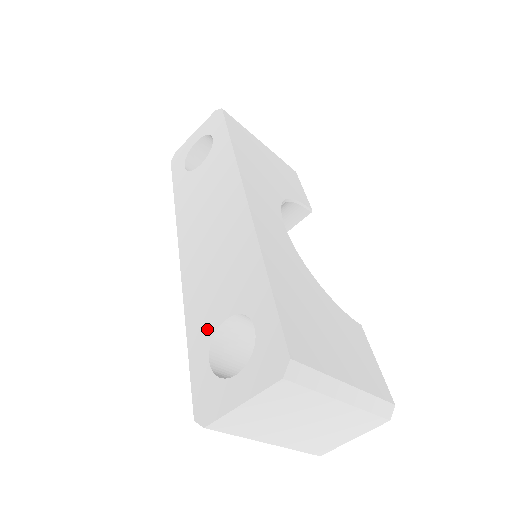
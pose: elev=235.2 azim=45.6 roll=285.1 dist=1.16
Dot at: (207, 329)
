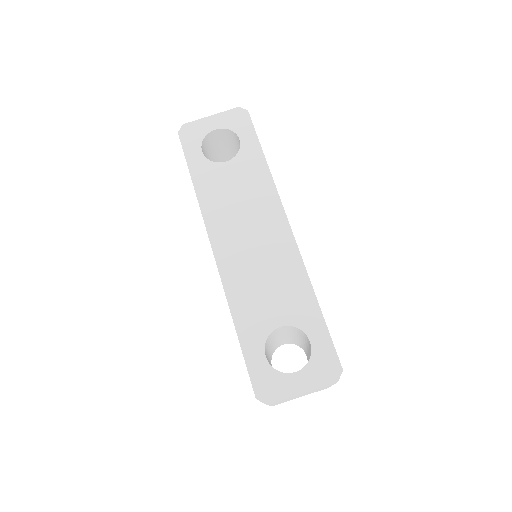
Dot at: (260, 330)
